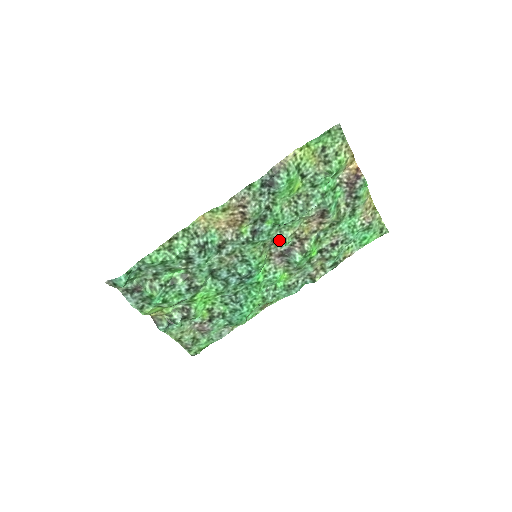
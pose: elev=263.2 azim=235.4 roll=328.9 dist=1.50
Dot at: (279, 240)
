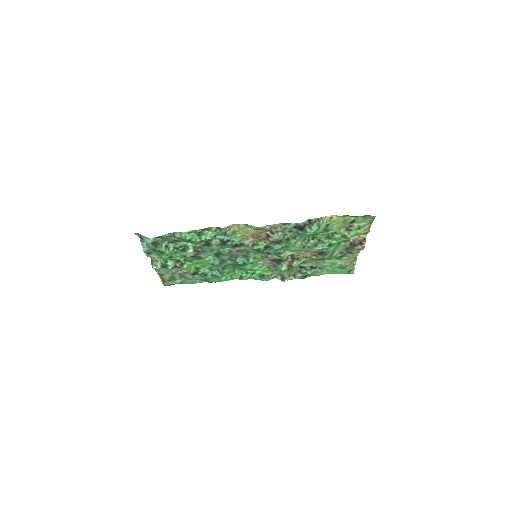
Dot at: (279, 255)
